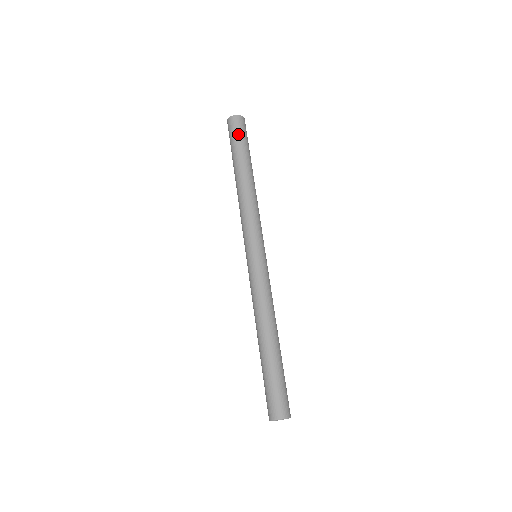
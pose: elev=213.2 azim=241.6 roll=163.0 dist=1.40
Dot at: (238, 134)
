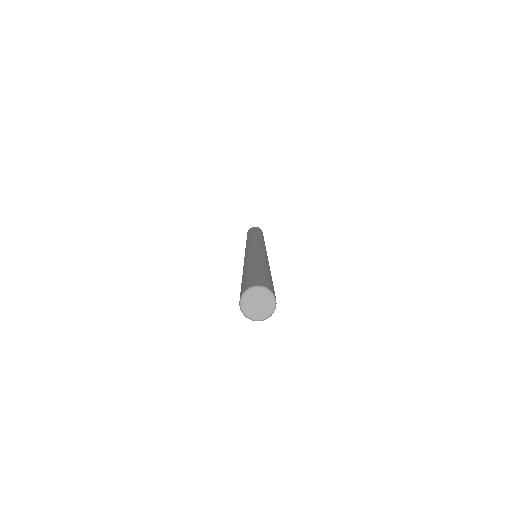
Dot at: (259, 229)
